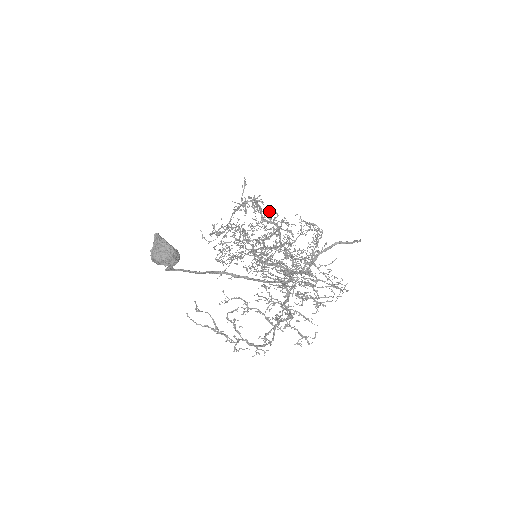
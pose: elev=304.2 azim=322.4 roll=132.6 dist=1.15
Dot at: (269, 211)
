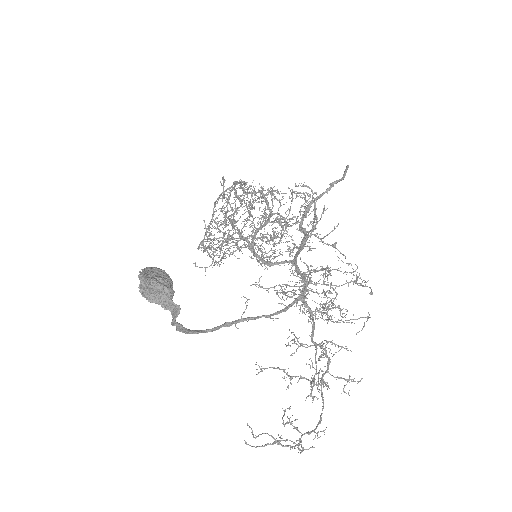
Dot at: occluded
